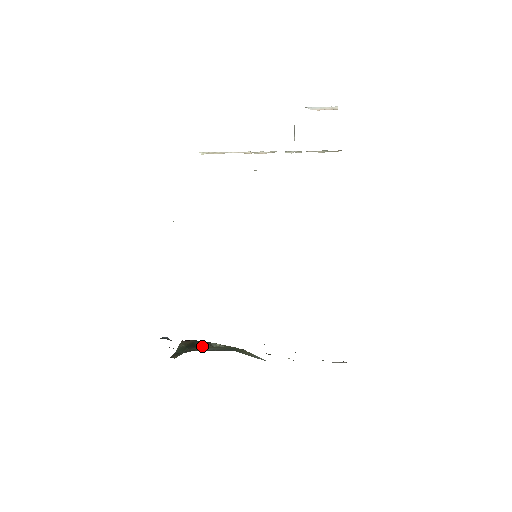
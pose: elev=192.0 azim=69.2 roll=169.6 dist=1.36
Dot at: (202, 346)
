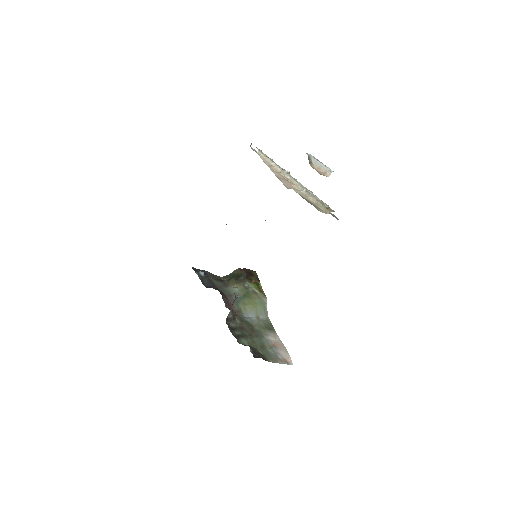
Dot at: (238, 282)
